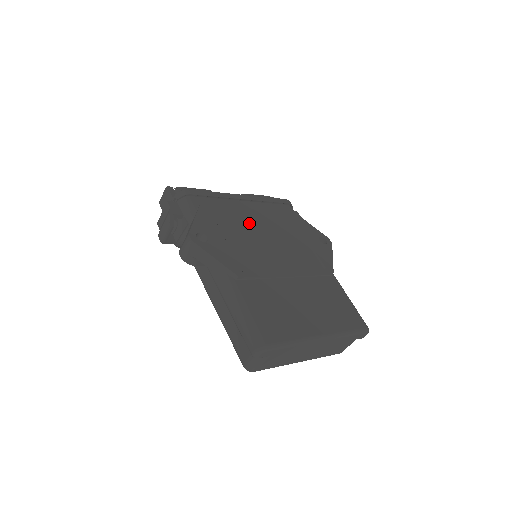
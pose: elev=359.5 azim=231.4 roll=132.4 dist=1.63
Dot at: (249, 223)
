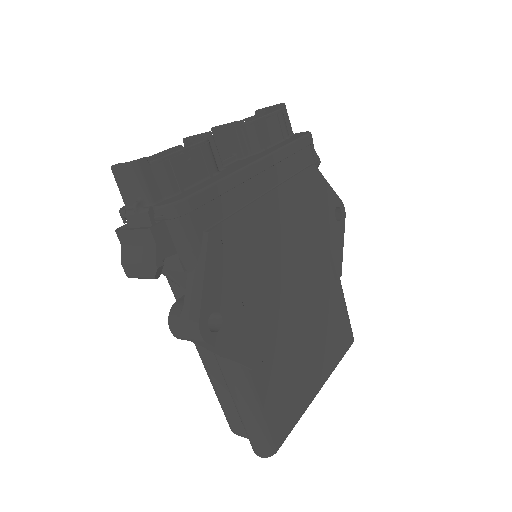
Dot at: (267, 234)
